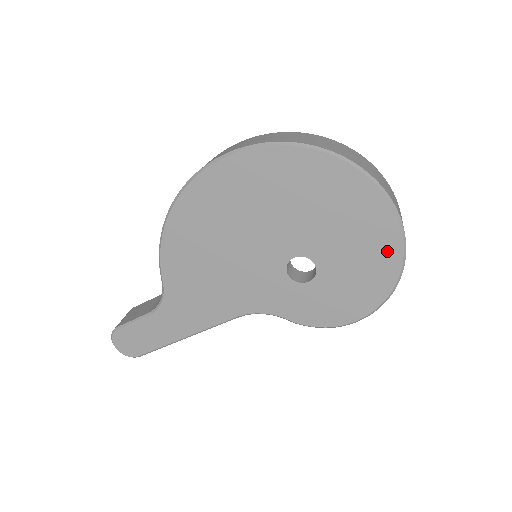
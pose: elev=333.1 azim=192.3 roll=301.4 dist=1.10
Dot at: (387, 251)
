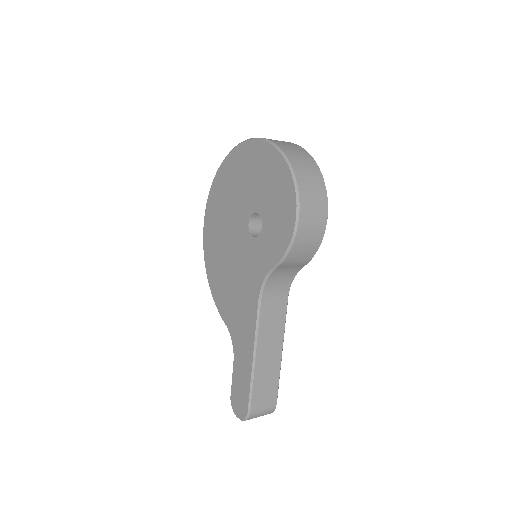
Dot at: (269, 158)
